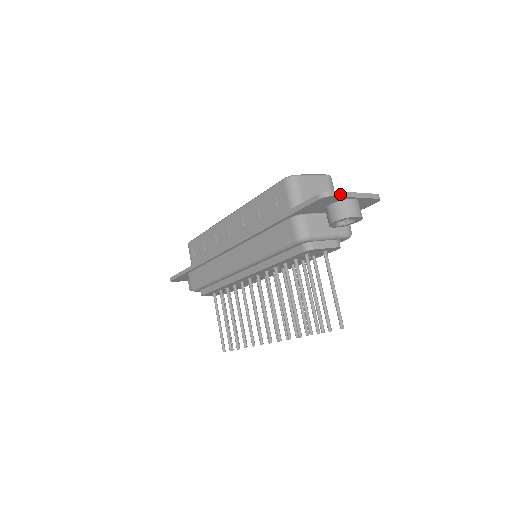
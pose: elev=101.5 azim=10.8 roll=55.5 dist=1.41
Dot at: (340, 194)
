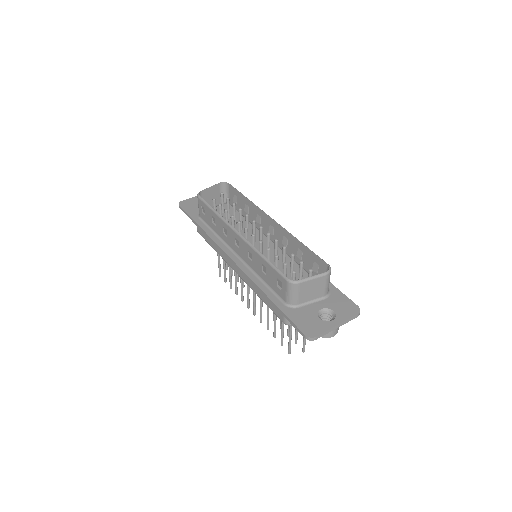
Dot at: (323, 334)
